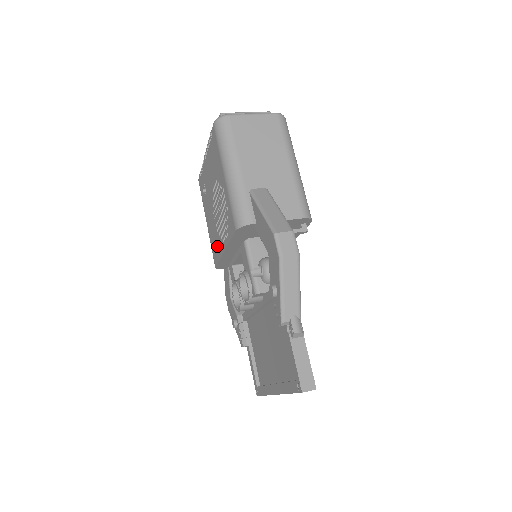
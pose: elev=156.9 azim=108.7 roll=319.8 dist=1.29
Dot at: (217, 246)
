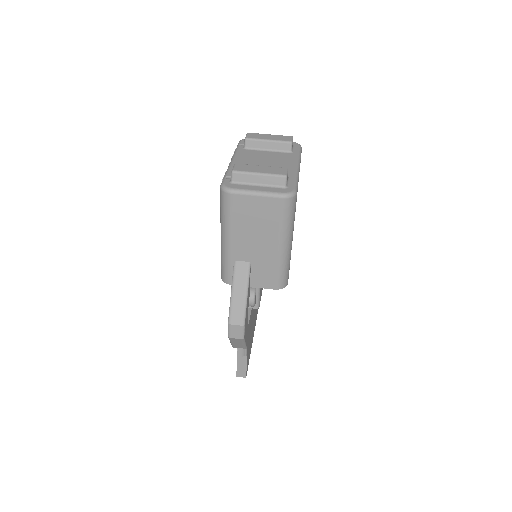
Dot at: occluded
